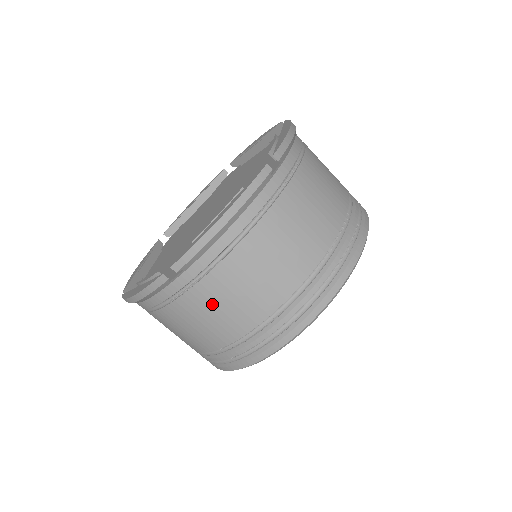
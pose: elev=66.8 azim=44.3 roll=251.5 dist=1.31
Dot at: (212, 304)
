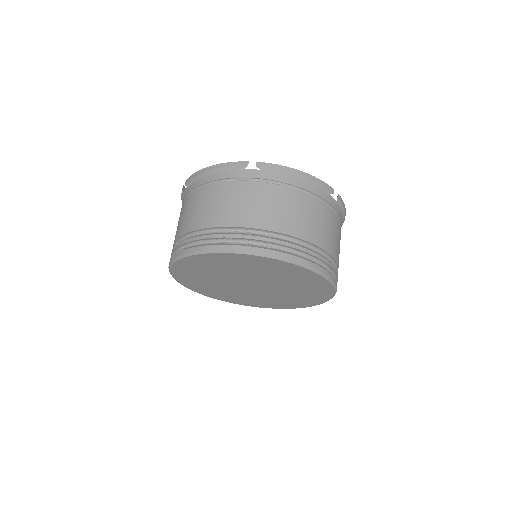
Dot at: (181, 214)
